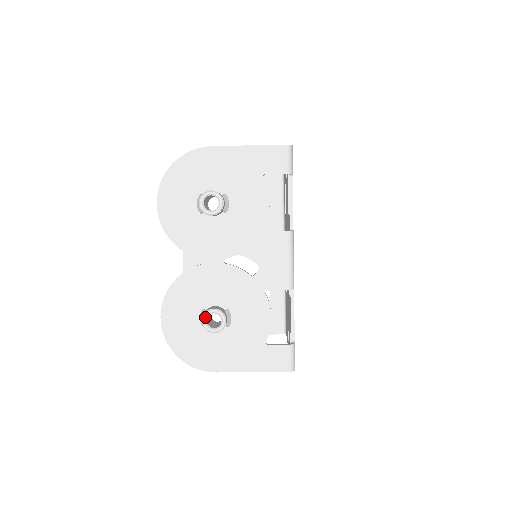
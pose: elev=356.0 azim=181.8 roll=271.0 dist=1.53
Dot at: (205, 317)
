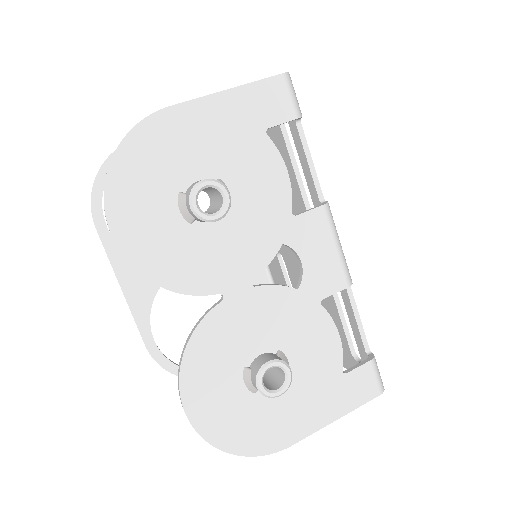
Dot at: (260, 380)
